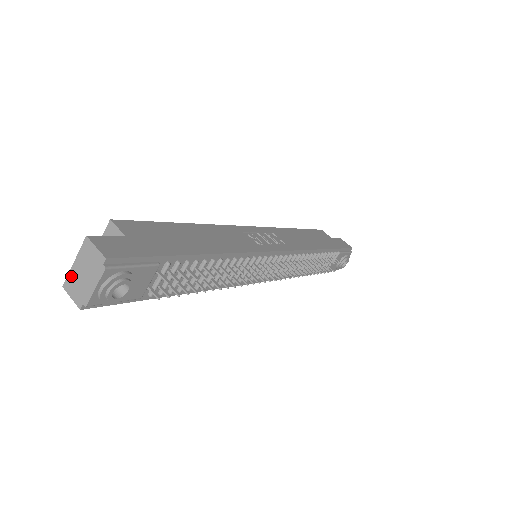
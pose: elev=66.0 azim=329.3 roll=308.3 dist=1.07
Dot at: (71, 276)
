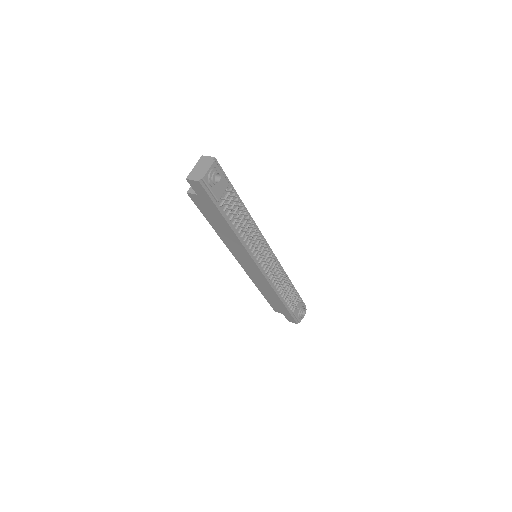
Dot at: (192, 172)
